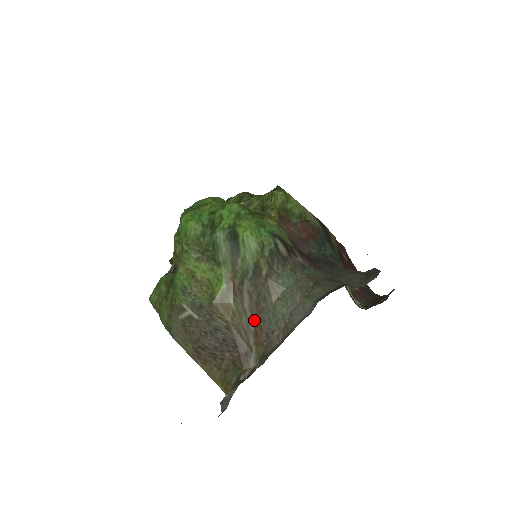
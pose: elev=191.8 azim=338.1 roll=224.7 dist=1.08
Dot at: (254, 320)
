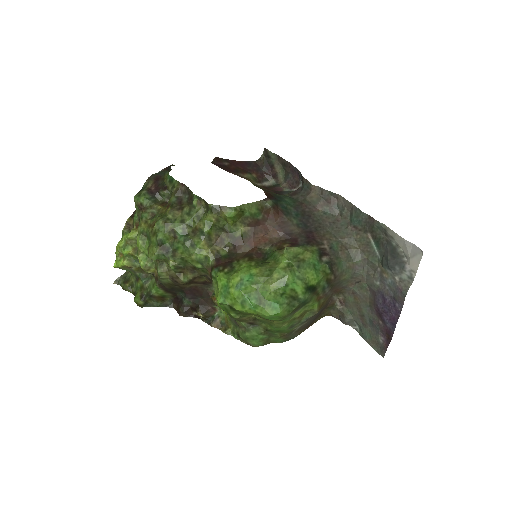
Dot at: (333, 291)
